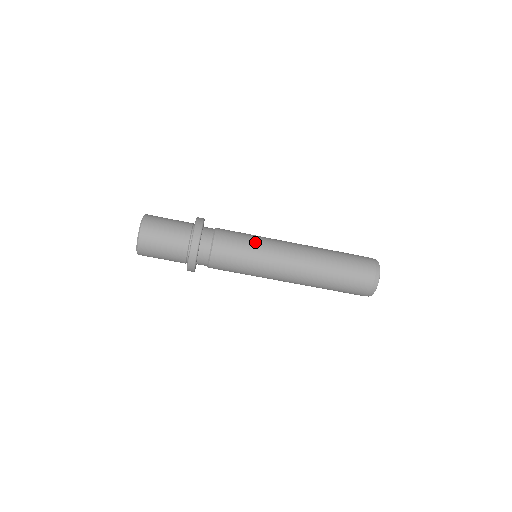
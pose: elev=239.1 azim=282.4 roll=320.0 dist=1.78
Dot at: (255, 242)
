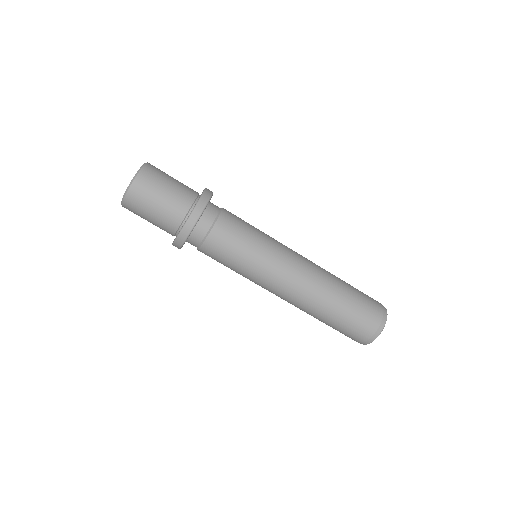
Dot at: (256, 252)
